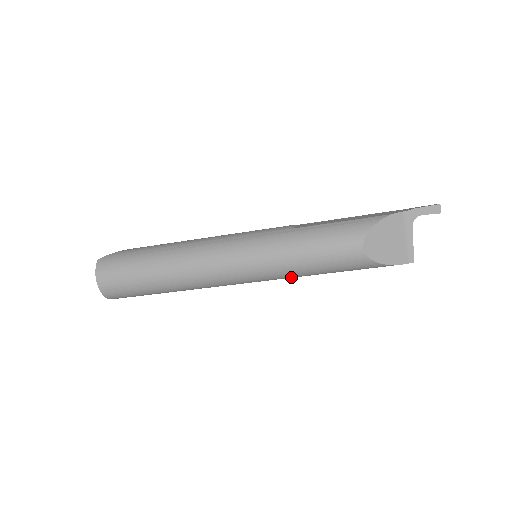
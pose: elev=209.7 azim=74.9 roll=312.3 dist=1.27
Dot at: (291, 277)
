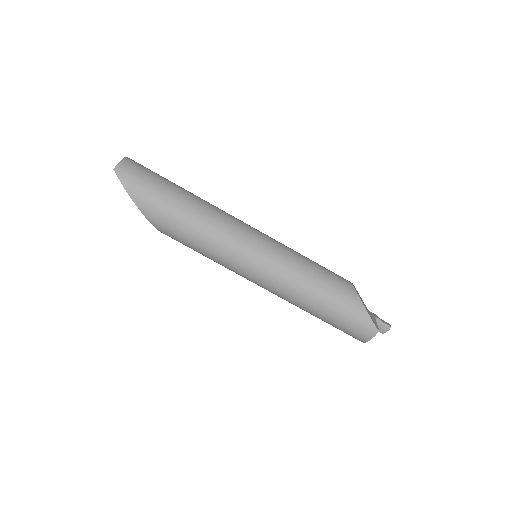
Dot at: (288, 270)
